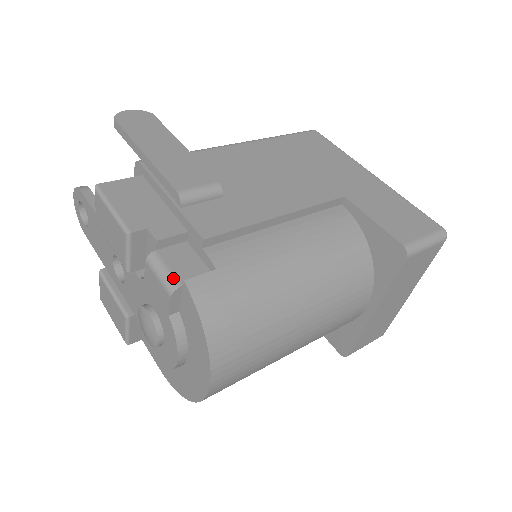
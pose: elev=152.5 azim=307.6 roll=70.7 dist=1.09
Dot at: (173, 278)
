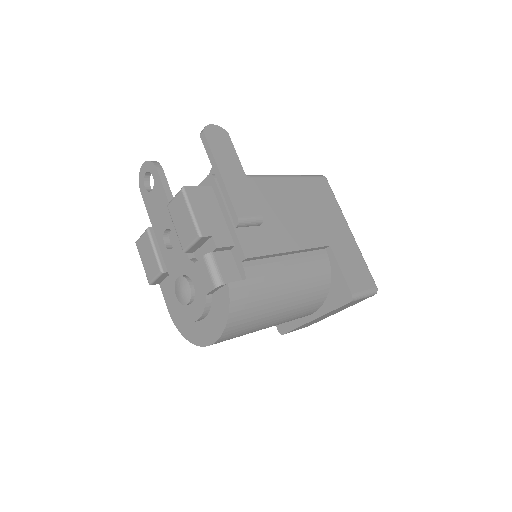
Dot at: (220, 277)
